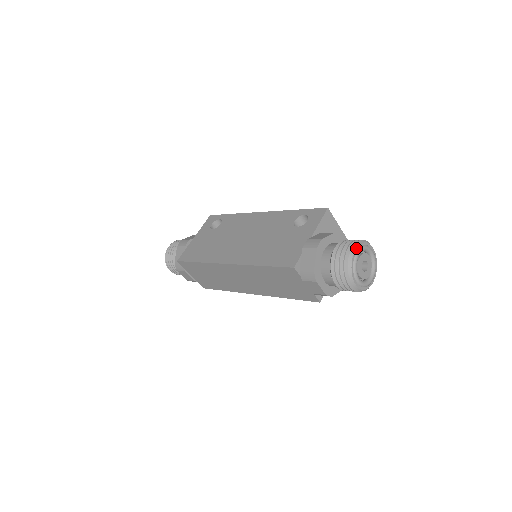
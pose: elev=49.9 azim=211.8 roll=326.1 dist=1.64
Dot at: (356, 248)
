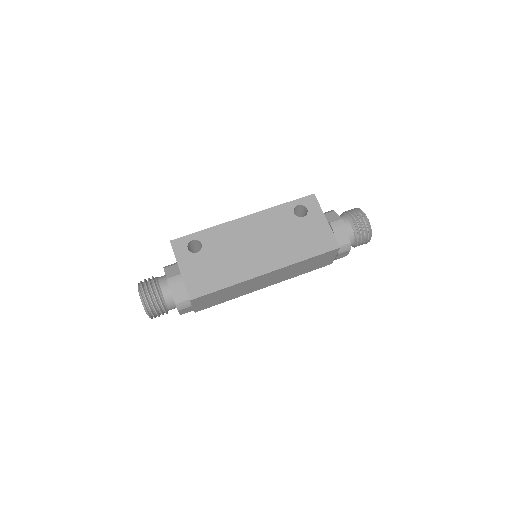
Dot at: occluded
